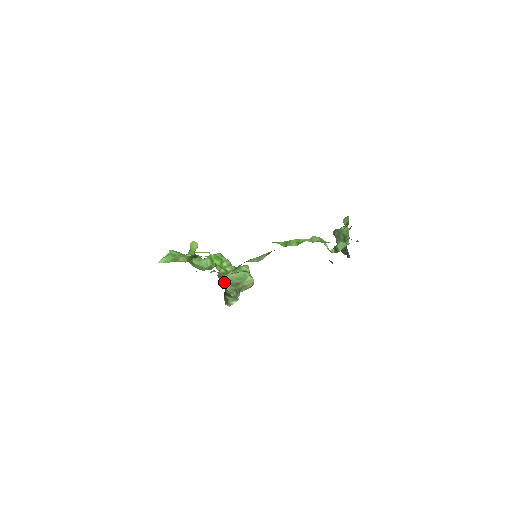
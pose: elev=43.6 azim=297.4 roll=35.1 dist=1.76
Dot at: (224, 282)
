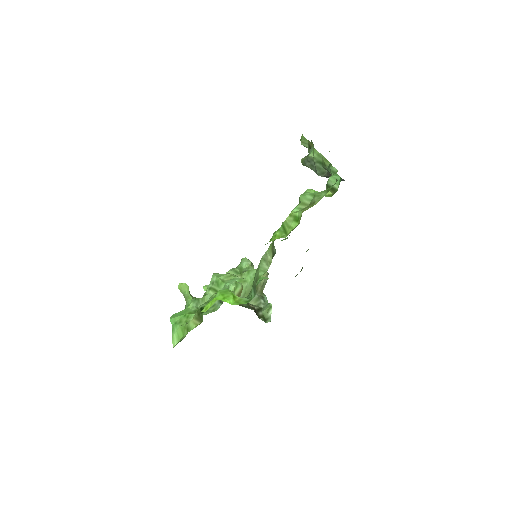
Dot at: occluded
